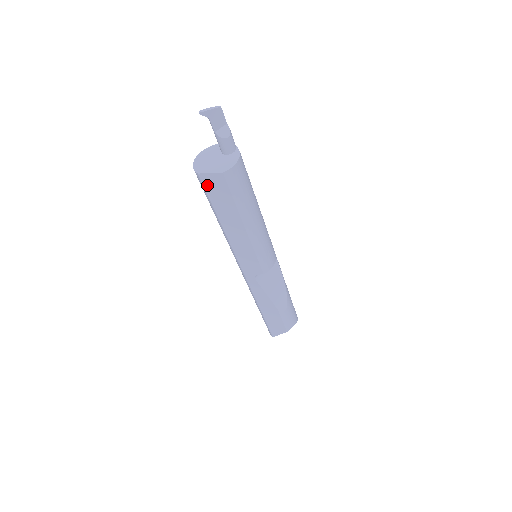
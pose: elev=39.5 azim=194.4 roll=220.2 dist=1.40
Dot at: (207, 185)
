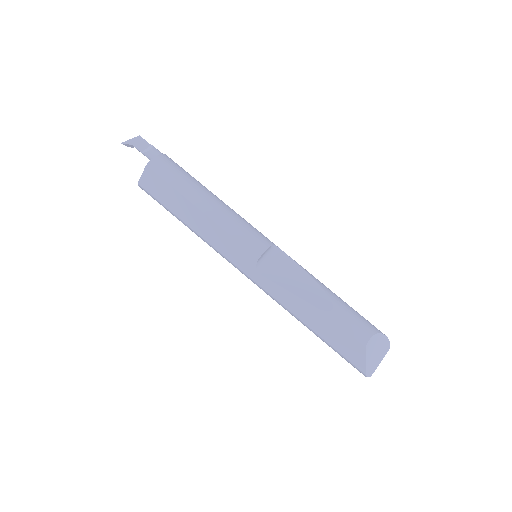
Dot at: (149, 189)
